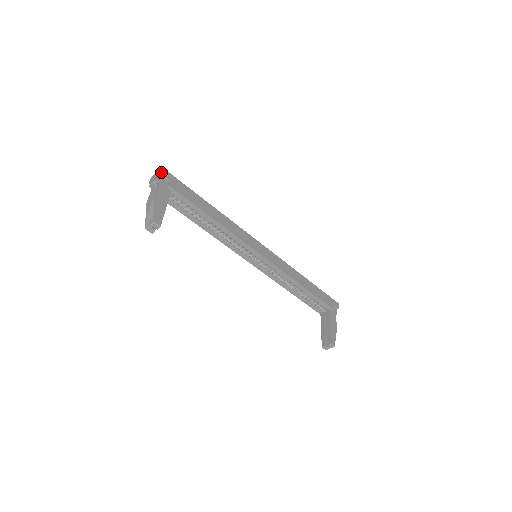
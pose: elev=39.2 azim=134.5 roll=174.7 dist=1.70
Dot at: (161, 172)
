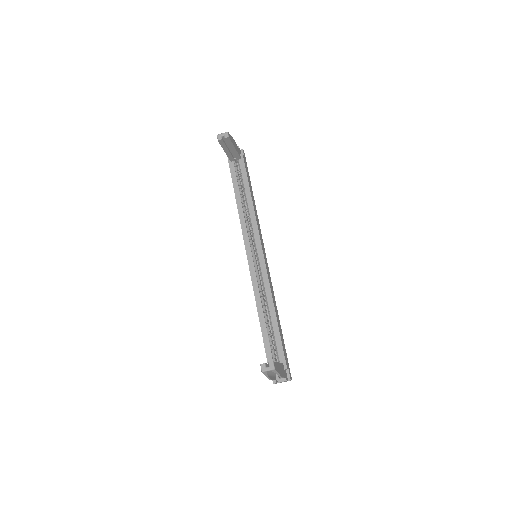
Dot at: (243, 150)
